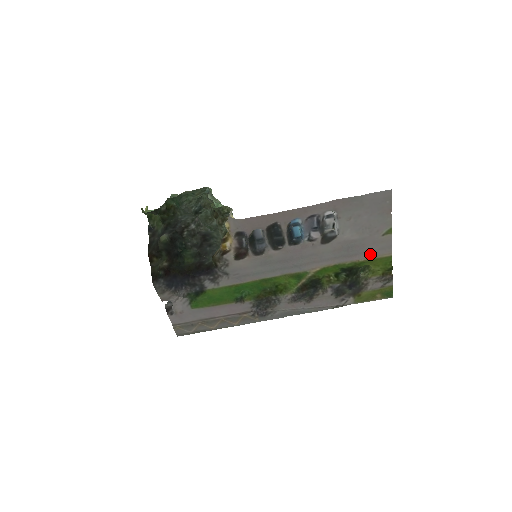
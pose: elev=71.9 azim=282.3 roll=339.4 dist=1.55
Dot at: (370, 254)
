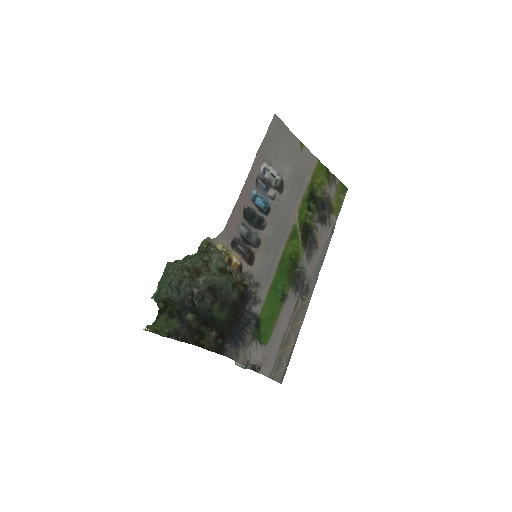
Dot at: (309, 172)
